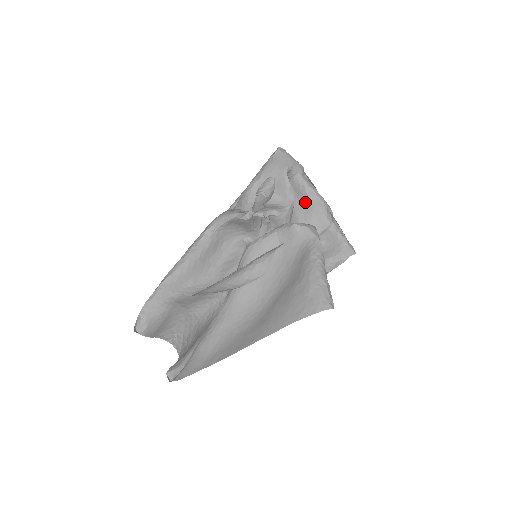
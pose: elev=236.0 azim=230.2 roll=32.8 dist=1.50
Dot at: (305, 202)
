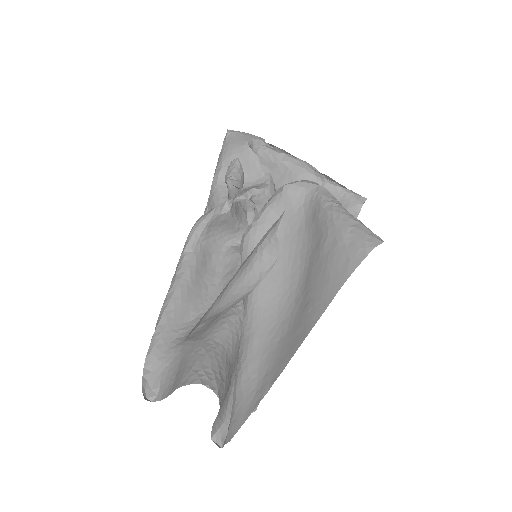
Dot at: (283, 172)
